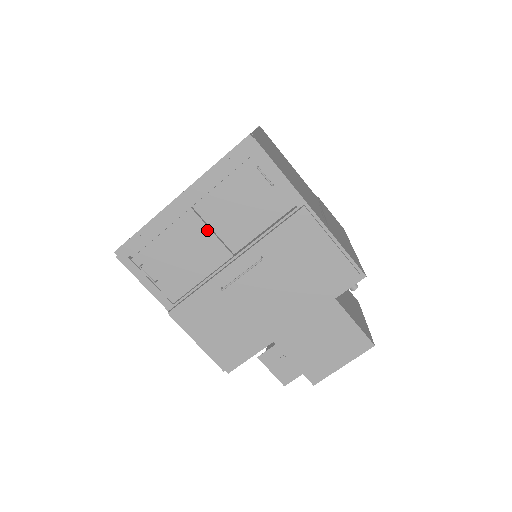
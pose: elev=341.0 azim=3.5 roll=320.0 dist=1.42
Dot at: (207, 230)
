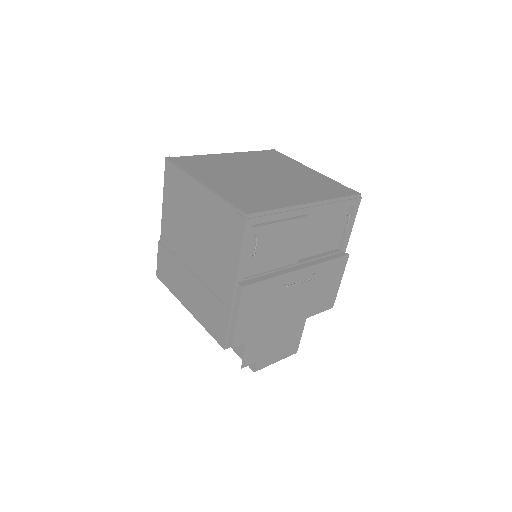
Dot at: (302, 236)
